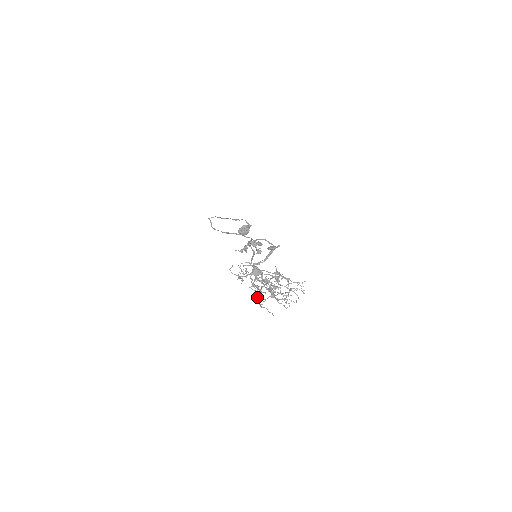
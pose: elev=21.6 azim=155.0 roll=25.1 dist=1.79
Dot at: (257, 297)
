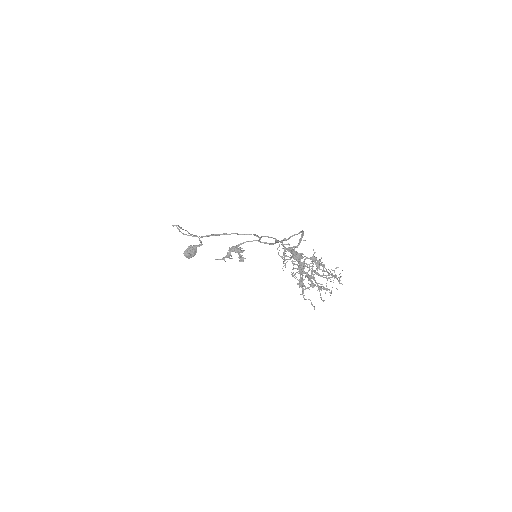
Dot at: (302, 285)
